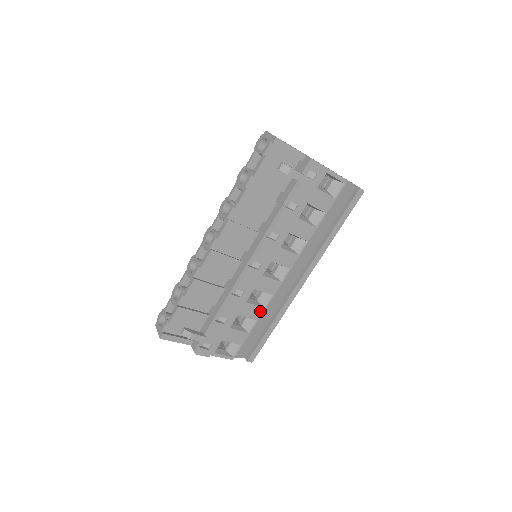
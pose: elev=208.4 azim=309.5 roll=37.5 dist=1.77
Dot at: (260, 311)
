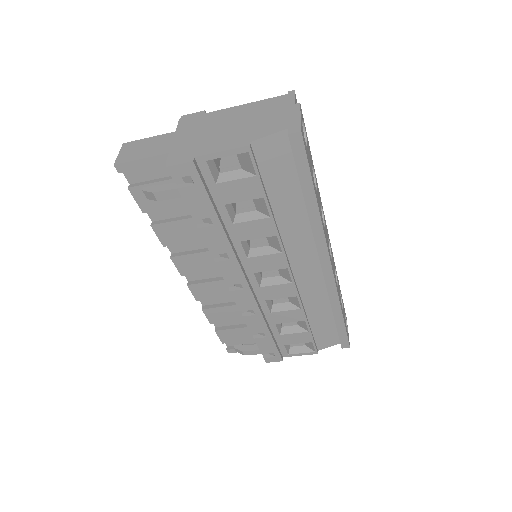
Dot at: (299, 313)
